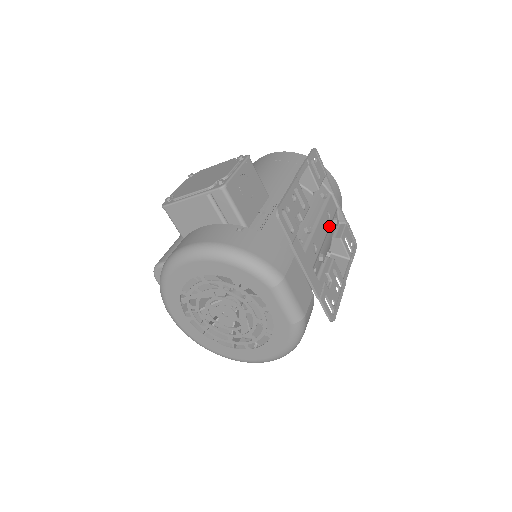
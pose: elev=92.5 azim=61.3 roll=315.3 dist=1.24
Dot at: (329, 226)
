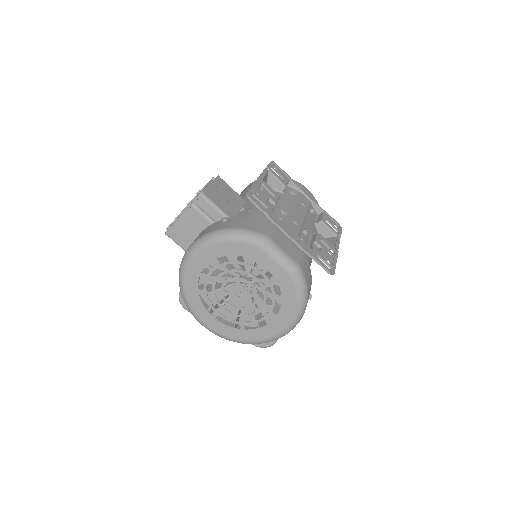
Dot at: (306, 212)
